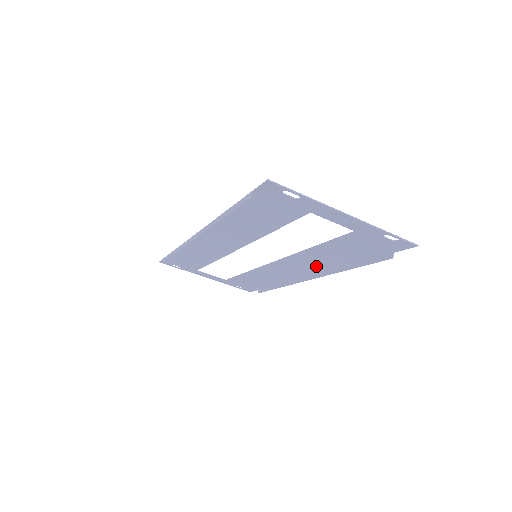
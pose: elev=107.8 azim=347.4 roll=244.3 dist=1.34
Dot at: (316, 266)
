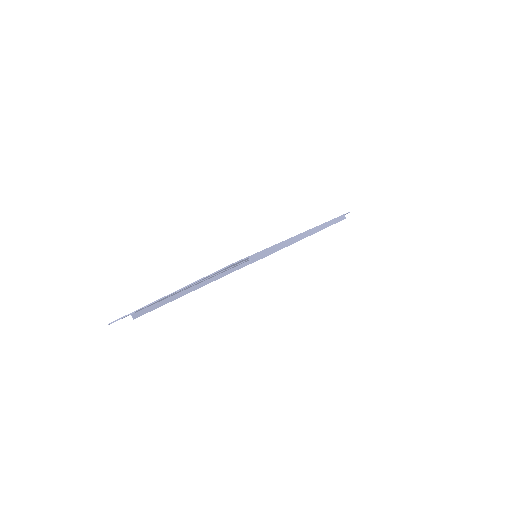
Dot at: occluded
